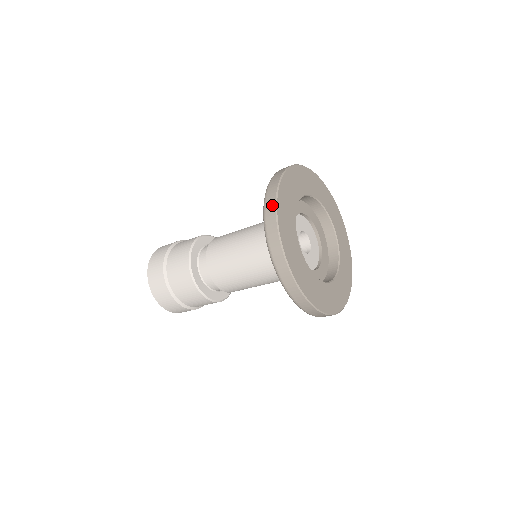
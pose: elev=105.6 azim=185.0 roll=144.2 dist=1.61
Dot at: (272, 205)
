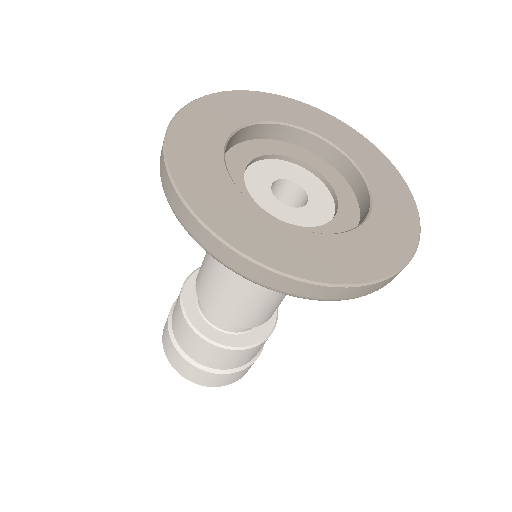
Dot at: (165, 177)
